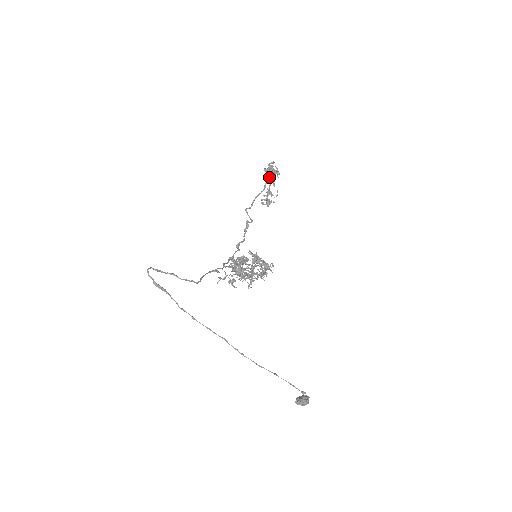
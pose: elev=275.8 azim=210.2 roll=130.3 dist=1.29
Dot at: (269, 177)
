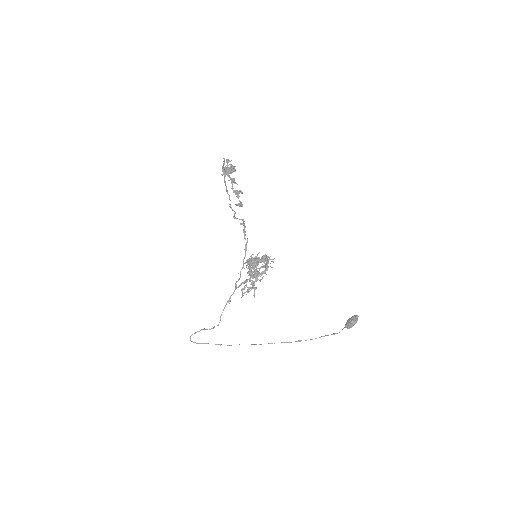
Dot at: (232, 172)
